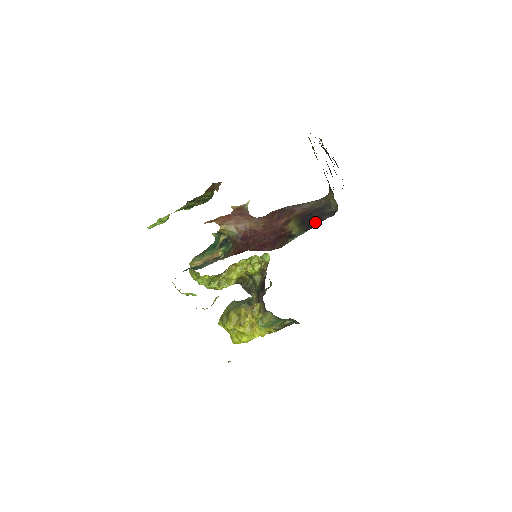
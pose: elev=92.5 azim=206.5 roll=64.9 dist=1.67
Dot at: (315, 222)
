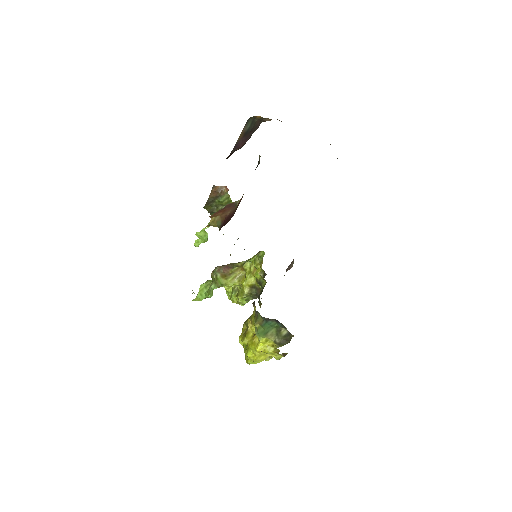
Dot at: occluded
